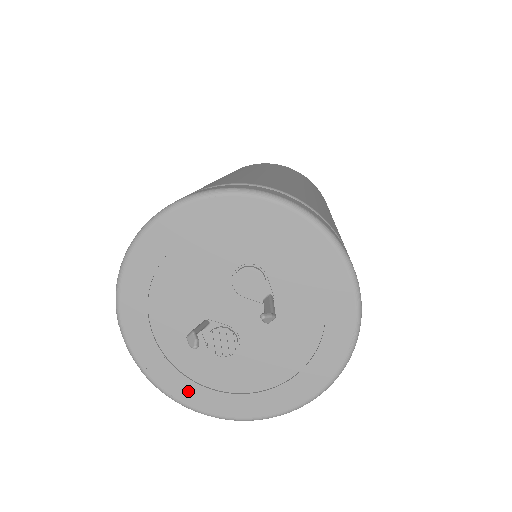
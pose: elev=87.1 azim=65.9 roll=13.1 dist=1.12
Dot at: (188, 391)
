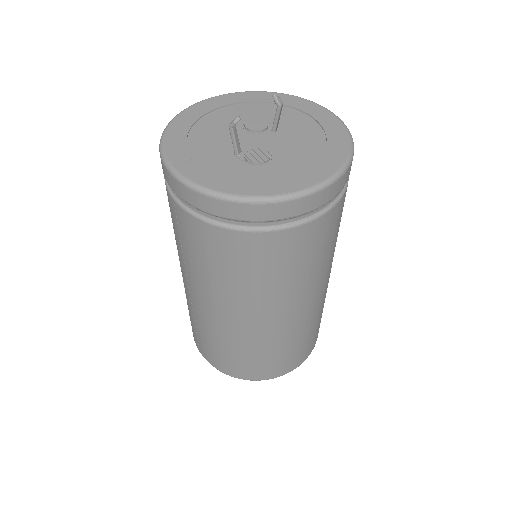
Dot at: (248, 187)
